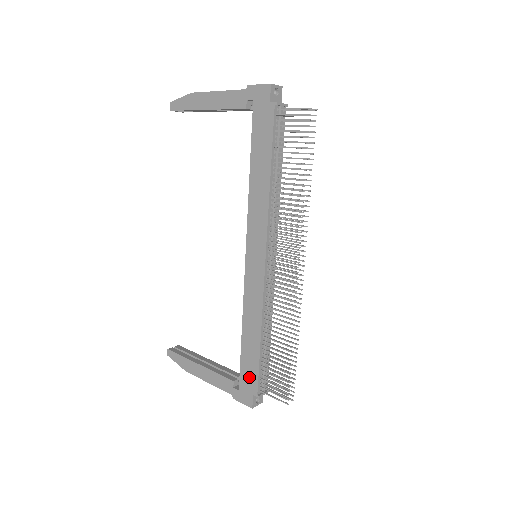
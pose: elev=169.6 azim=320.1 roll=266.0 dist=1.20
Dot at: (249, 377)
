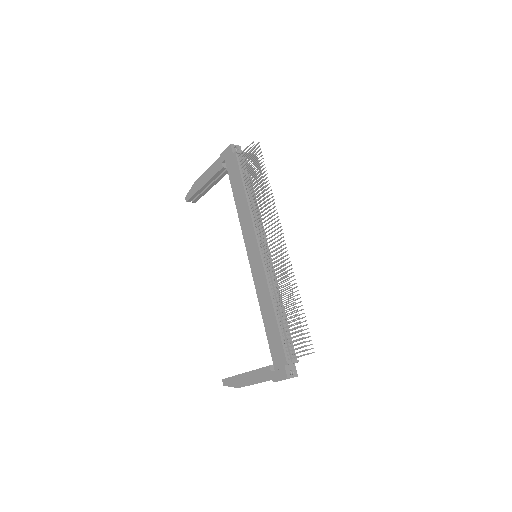
Dot at: (277, 352)
